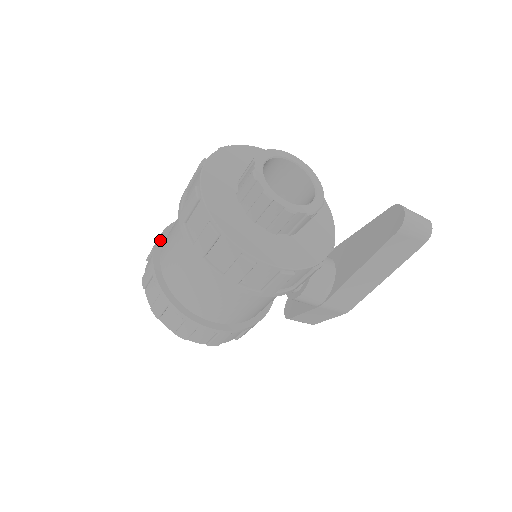
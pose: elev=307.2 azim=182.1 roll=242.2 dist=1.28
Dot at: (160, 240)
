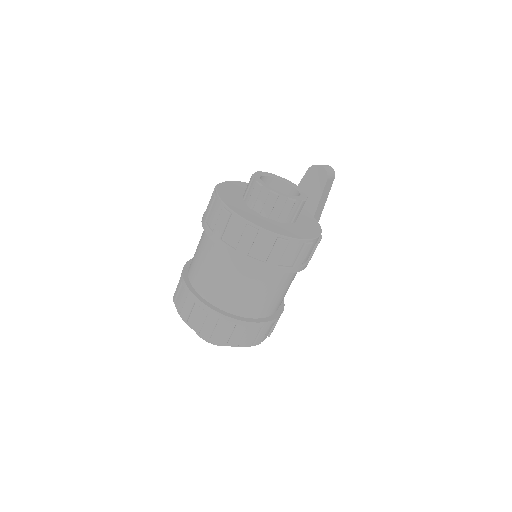
Dot at: (196, 296)
